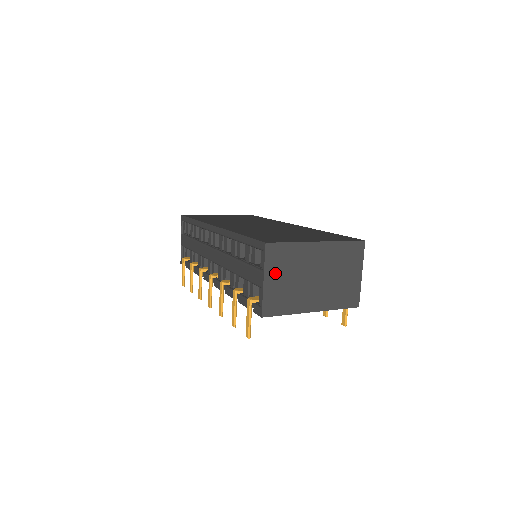
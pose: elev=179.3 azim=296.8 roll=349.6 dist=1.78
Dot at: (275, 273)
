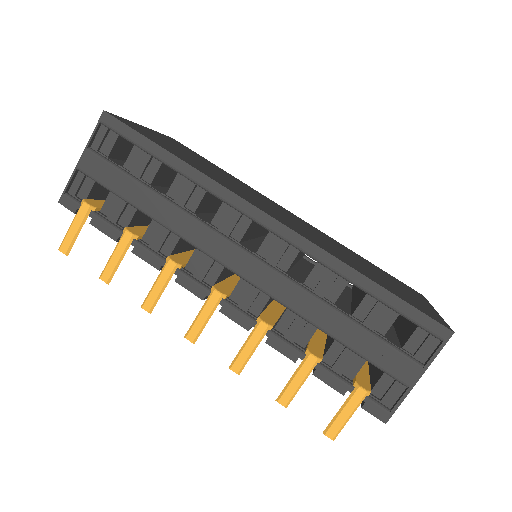
Dot at: occluded
